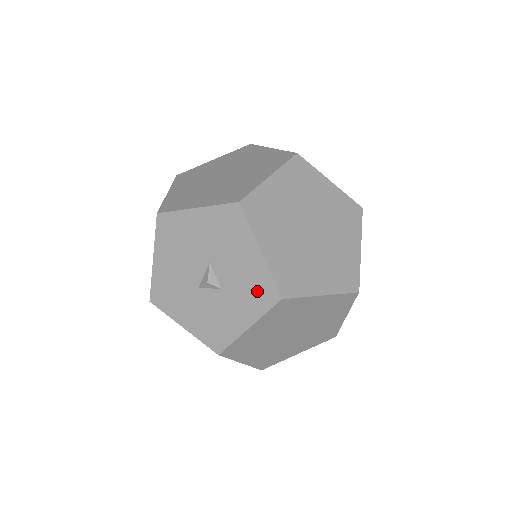
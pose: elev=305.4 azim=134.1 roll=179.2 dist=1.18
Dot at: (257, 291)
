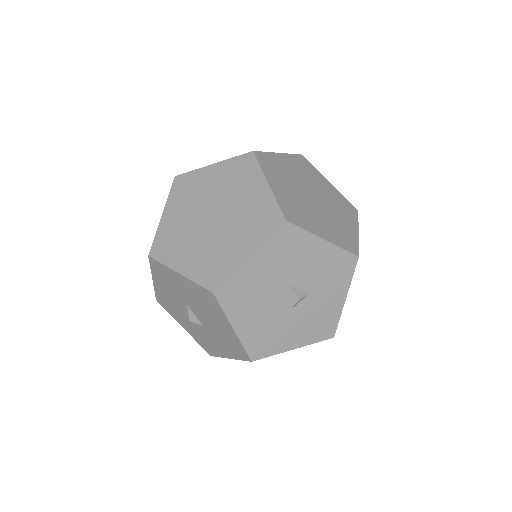
Dot at: (338, 269)
